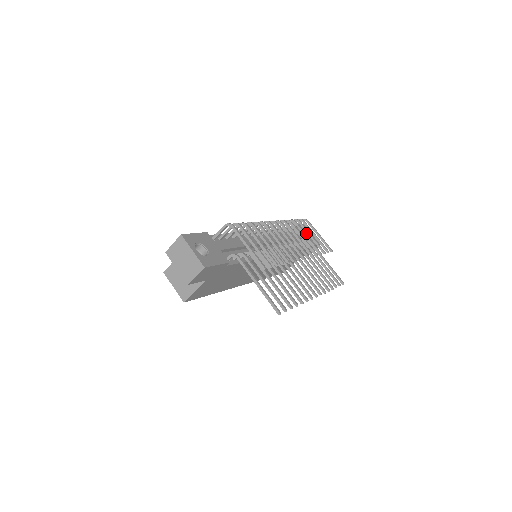
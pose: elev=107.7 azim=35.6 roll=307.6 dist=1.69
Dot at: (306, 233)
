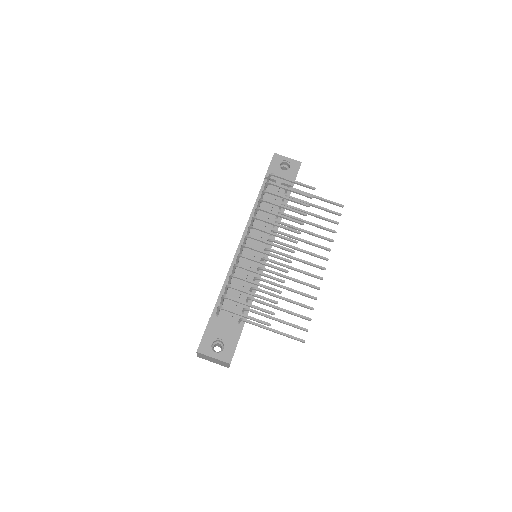
Dot at: (281, 163)
